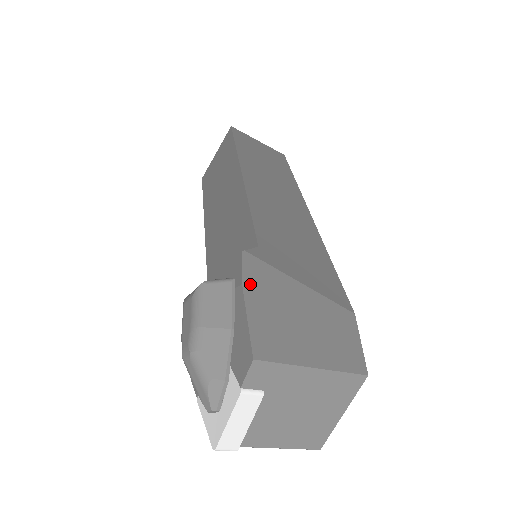
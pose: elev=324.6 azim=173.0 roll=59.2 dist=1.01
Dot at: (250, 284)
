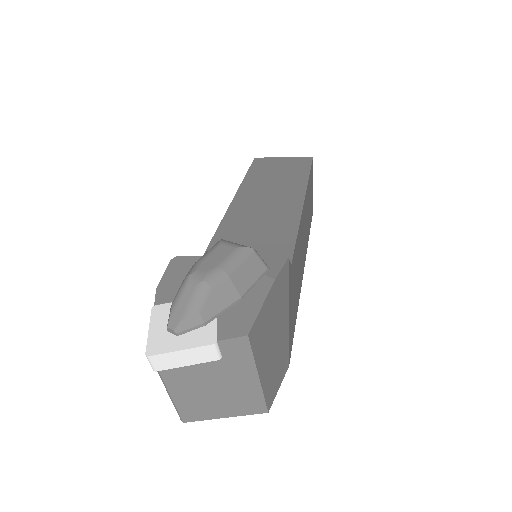
Dot at: (277, 284)
